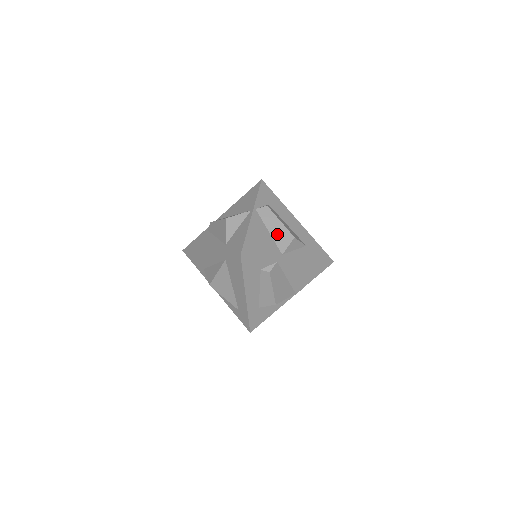
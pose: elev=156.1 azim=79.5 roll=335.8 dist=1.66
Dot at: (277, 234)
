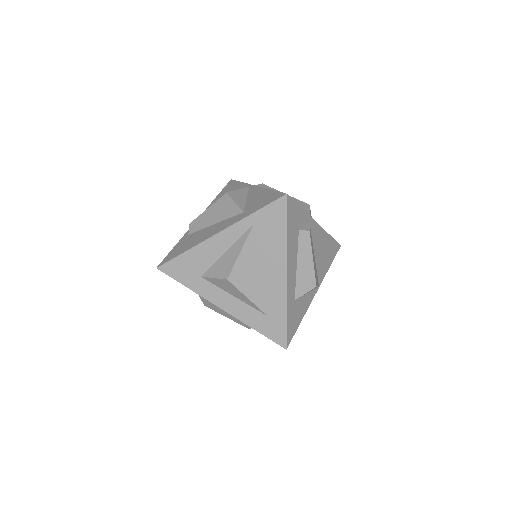
Dot at: occluded
